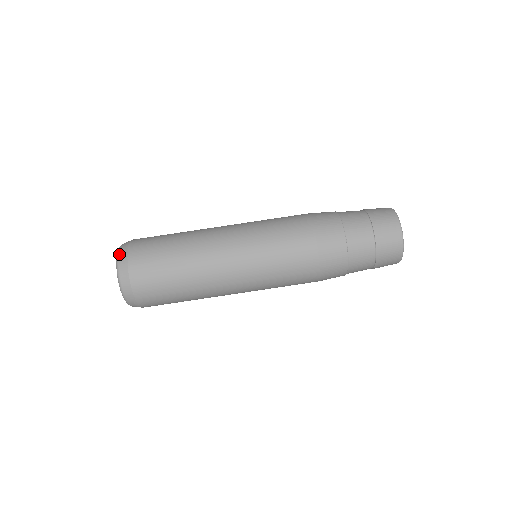
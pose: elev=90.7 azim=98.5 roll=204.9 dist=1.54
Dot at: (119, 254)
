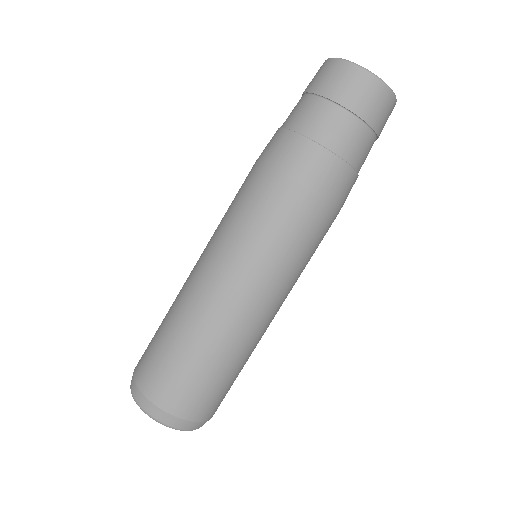
Dot at: (152, 417)
